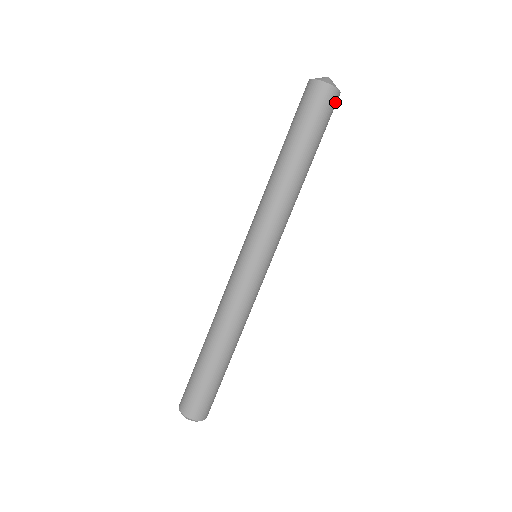
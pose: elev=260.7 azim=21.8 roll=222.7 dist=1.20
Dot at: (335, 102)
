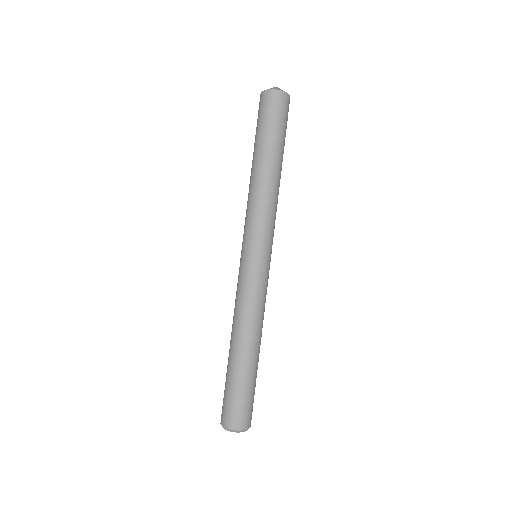
Dot at: occluded
